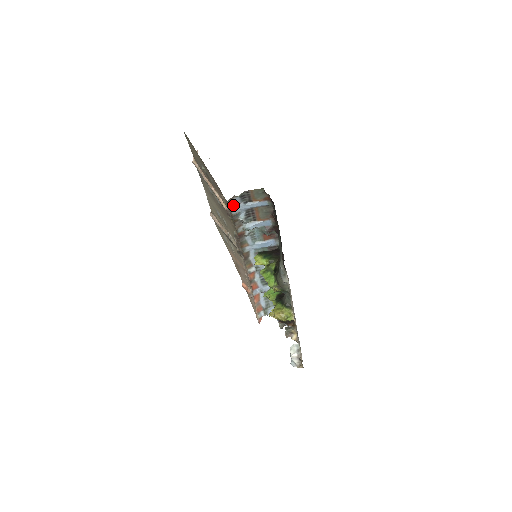
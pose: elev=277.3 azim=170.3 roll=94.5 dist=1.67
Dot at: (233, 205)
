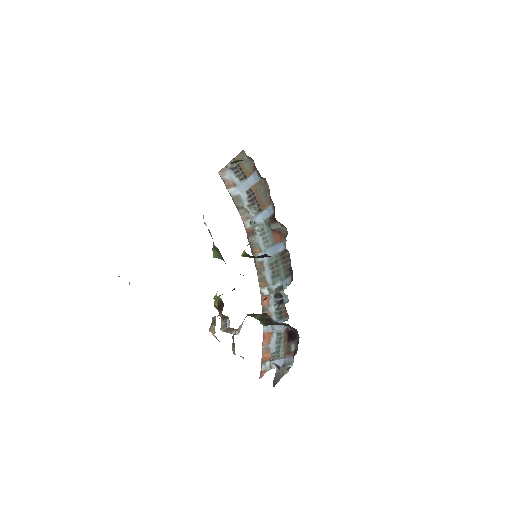
Dot at: (229, 182)
